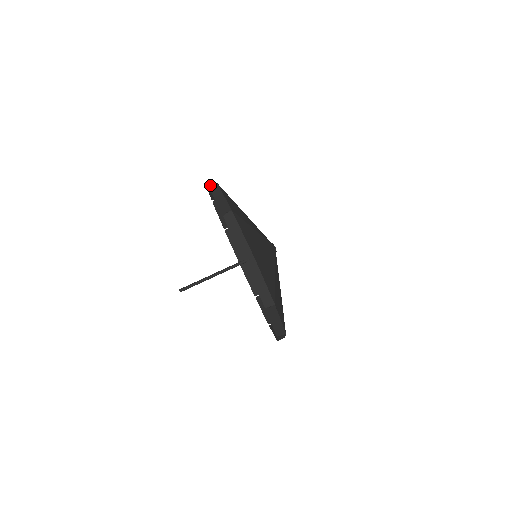
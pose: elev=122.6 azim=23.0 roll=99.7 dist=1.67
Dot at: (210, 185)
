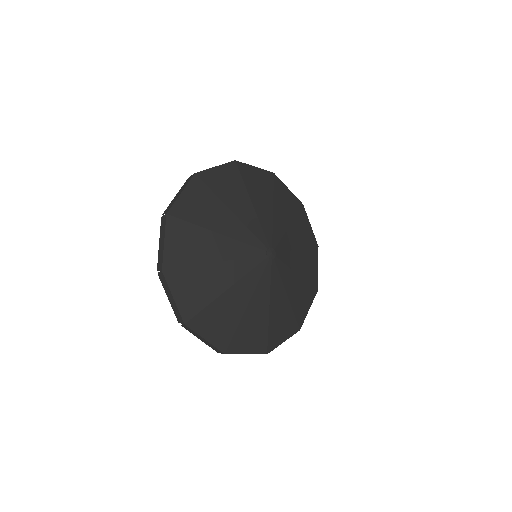
Dot at: occluded
